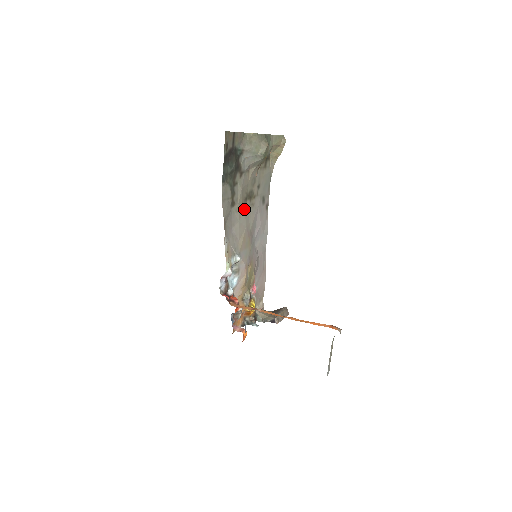
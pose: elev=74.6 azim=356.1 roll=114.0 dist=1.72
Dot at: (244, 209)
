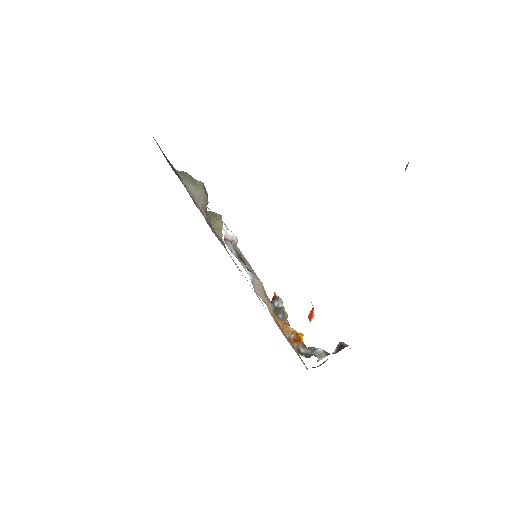
Dot at: occluded
